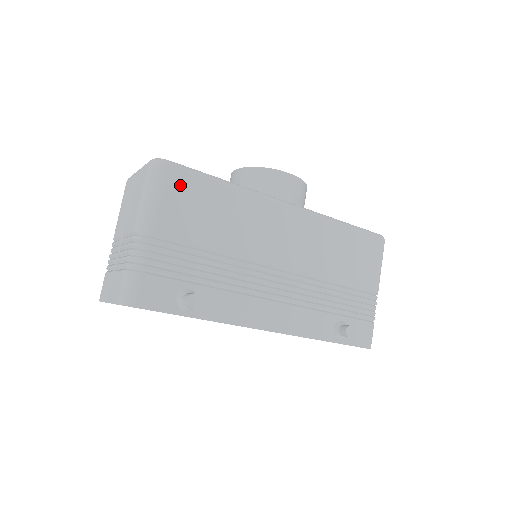
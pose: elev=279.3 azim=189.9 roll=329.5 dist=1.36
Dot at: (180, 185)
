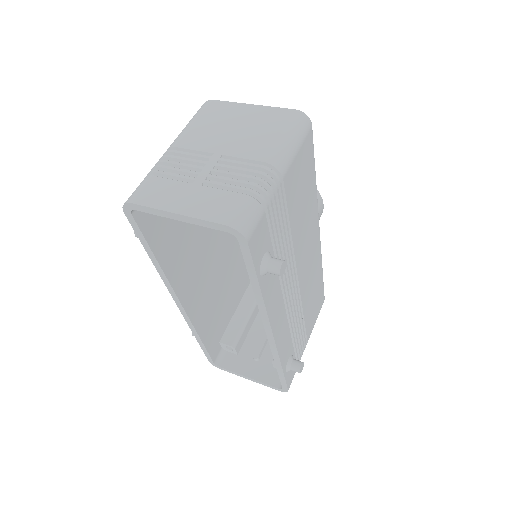
Dot at: (307, 152)
